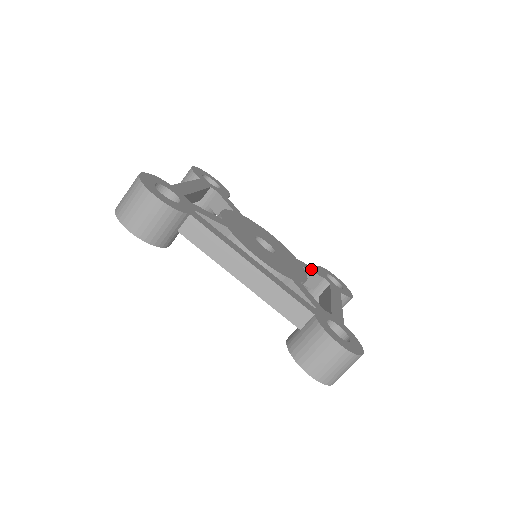
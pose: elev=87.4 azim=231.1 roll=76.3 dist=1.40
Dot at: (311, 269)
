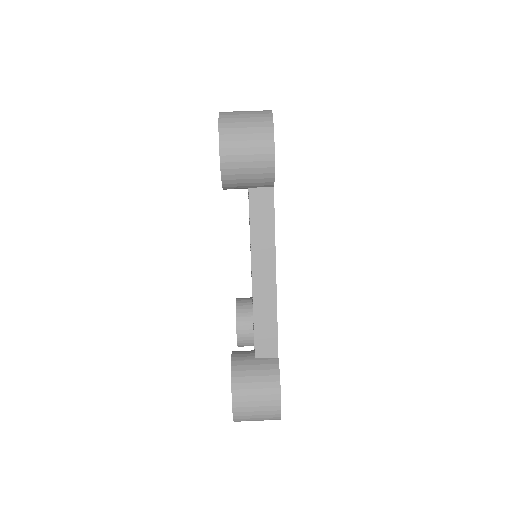
Dot at: occluded
